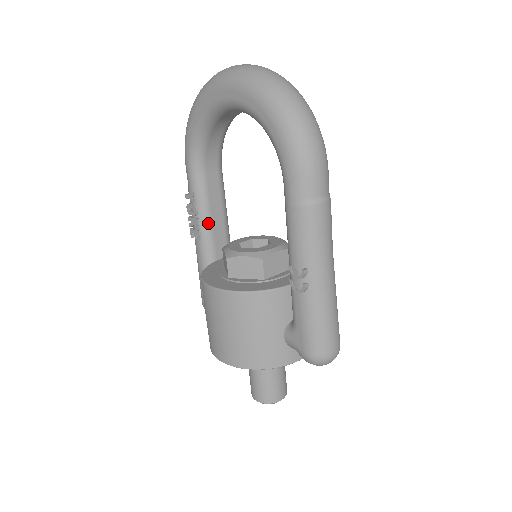
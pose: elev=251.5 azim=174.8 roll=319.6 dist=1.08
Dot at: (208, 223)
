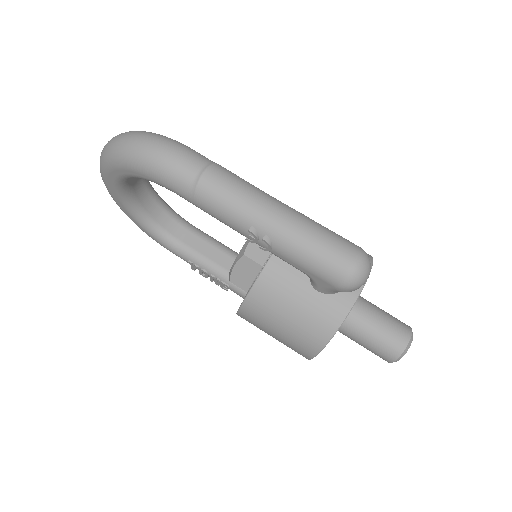
Dot at: (220, 270)
